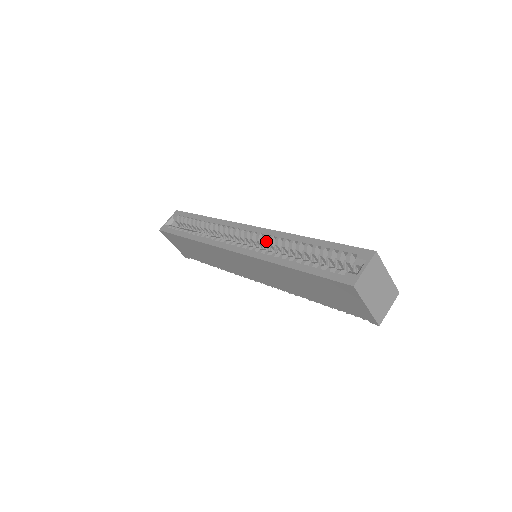
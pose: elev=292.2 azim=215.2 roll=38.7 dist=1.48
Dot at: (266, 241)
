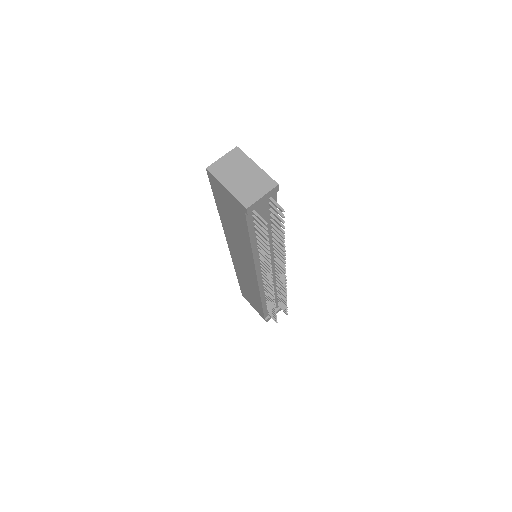
Dot at: occluded
